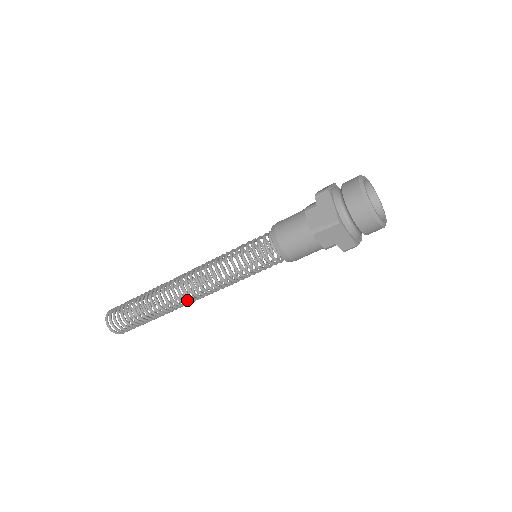
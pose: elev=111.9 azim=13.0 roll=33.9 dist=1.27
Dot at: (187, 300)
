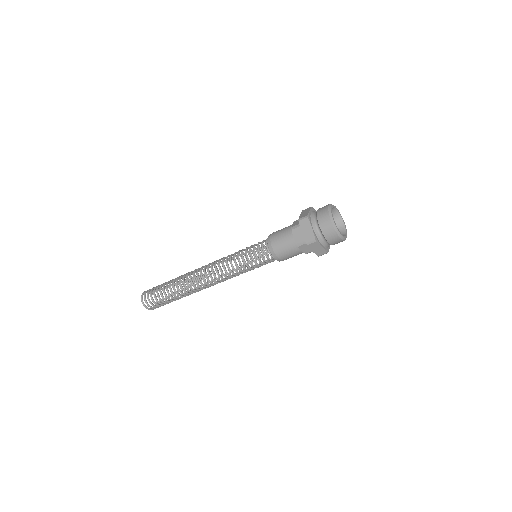
Dot at: (206, 287)
